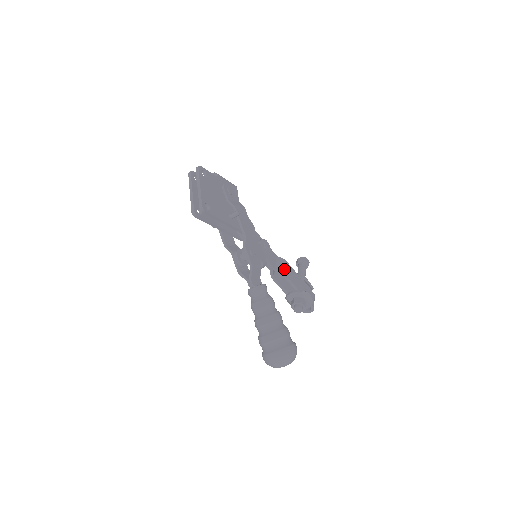
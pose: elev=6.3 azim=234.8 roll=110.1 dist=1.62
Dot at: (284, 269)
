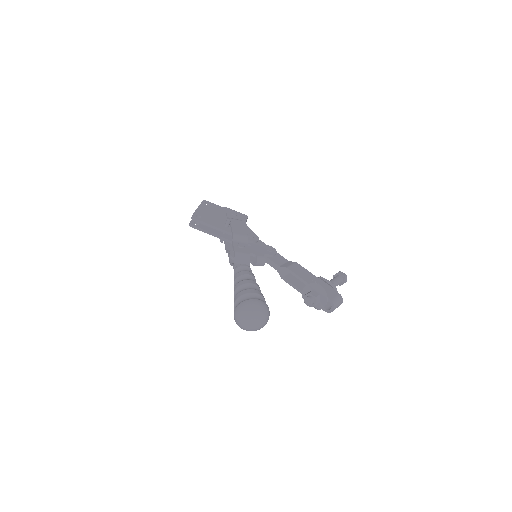
Dot at: (290, 266)
